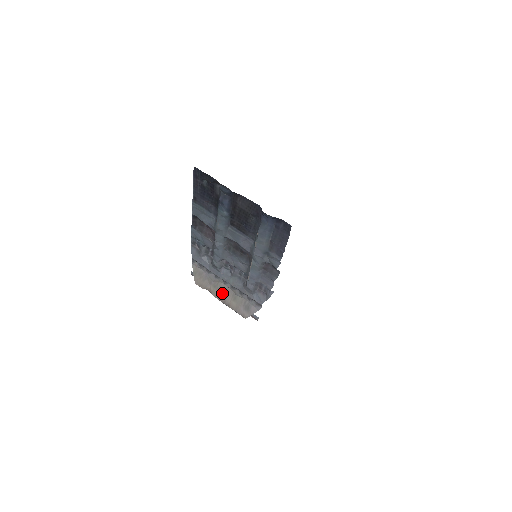
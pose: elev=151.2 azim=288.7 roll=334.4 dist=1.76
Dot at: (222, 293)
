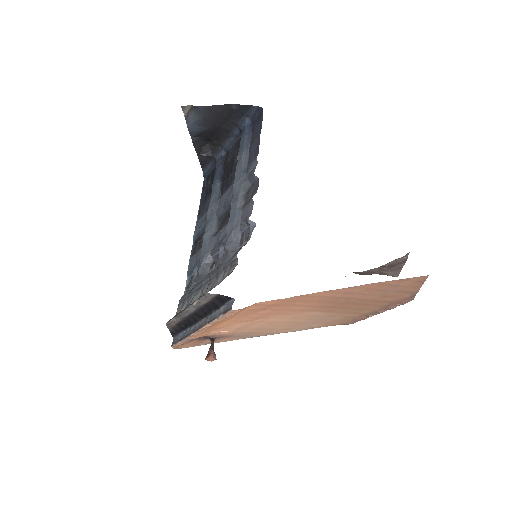
Dot at: occluded
